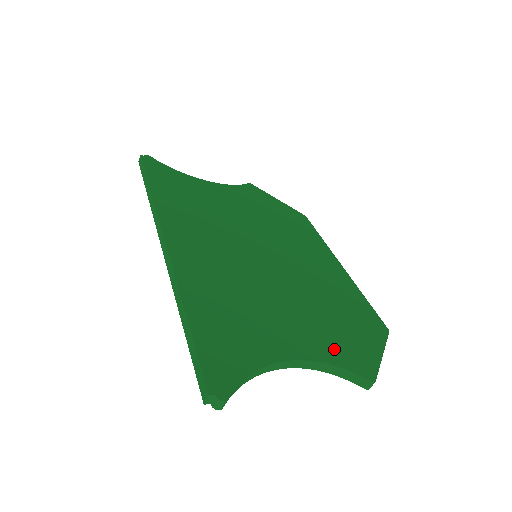
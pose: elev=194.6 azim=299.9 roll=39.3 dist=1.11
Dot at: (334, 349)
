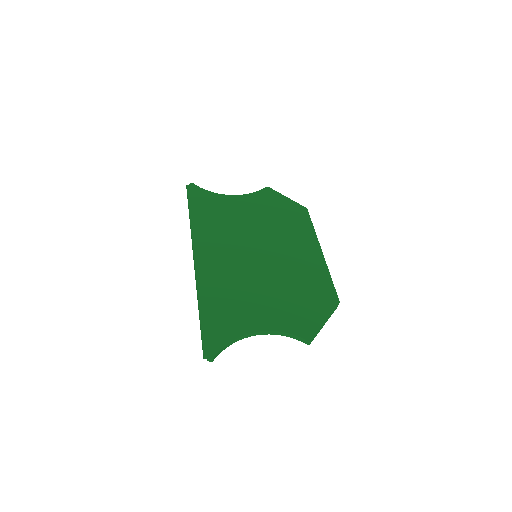
Dot at: (290, 321)
